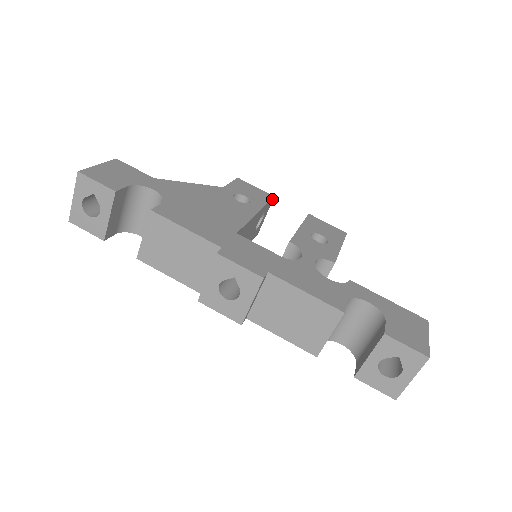
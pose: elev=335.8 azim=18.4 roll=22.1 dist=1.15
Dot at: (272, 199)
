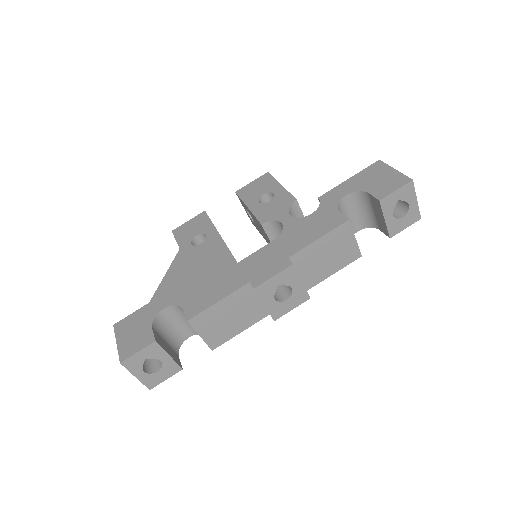
Dot at: (206, 214)
